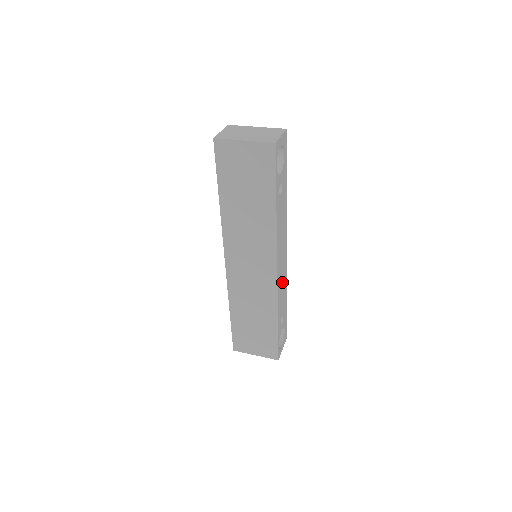
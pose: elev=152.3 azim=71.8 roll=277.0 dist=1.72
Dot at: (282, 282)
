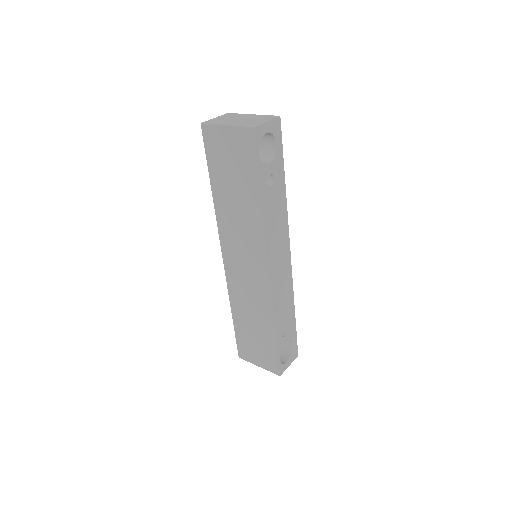
Dot at: (283, 288)
